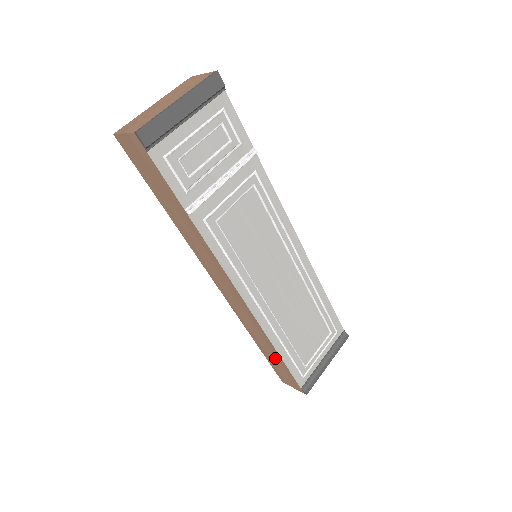
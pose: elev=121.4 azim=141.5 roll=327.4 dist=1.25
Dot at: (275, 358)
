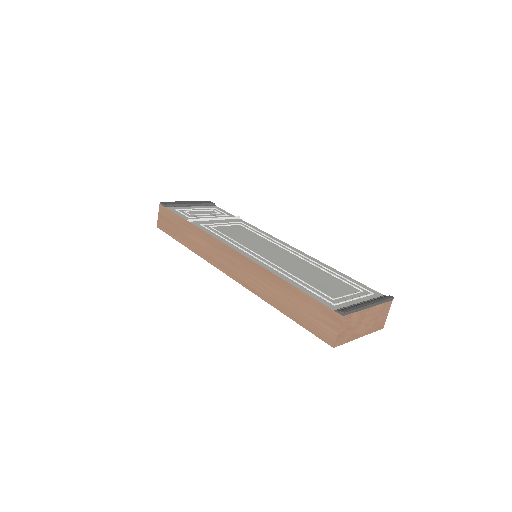
Dot at: (295, 300)
